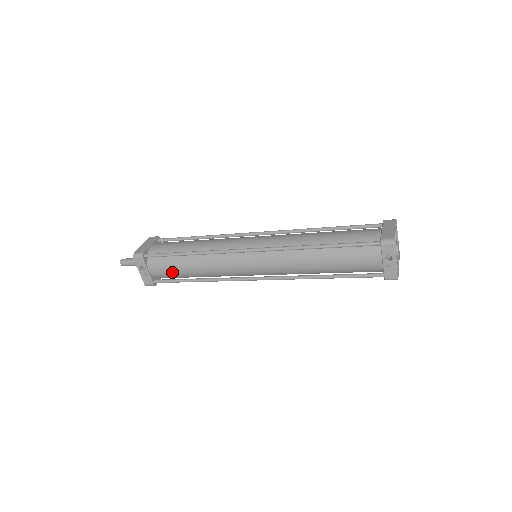
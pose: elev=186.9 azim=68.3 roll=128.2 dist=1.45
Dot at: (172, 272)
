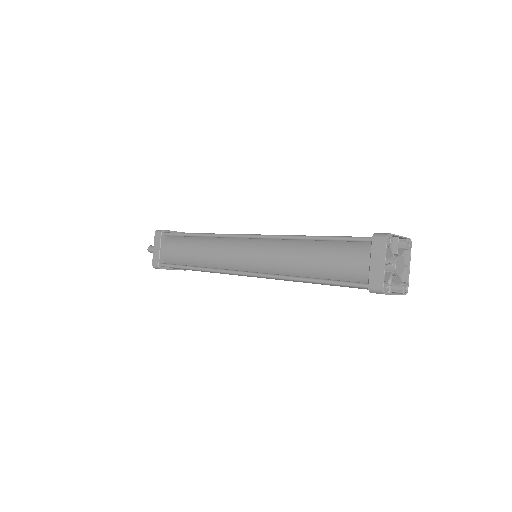
Dot at: occluded
